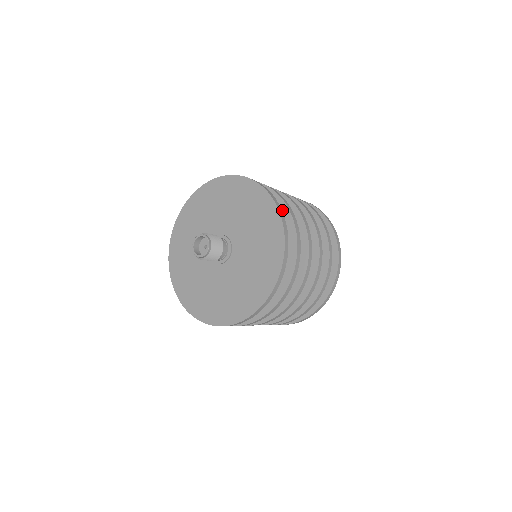
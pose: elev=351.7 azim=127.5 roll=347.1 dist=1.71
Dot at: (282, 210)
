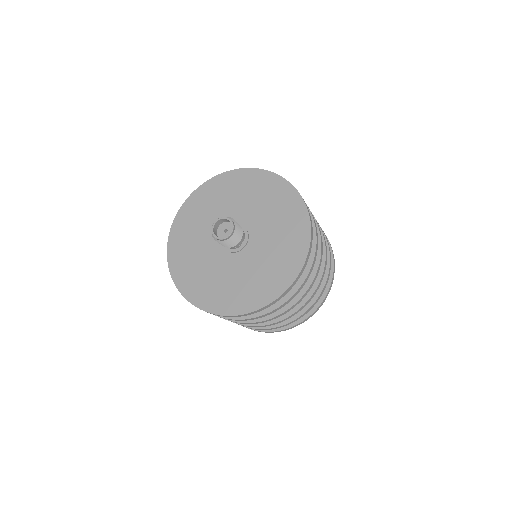
Dot at: occluded
